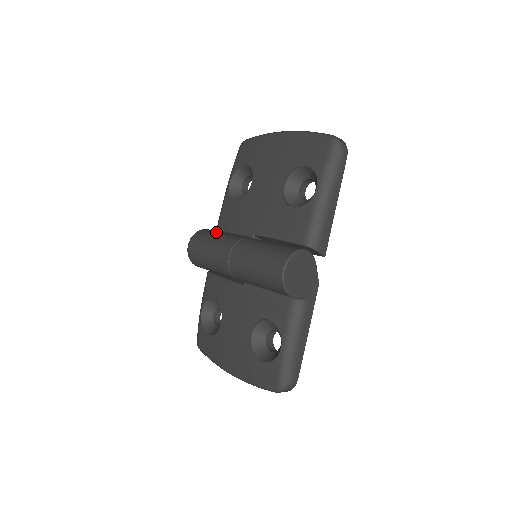
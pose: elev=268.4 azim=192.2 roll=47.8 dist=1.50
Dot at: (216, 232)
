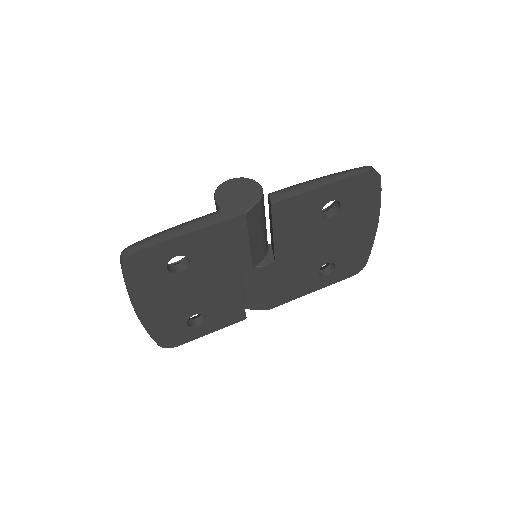
Dot at: occluded
